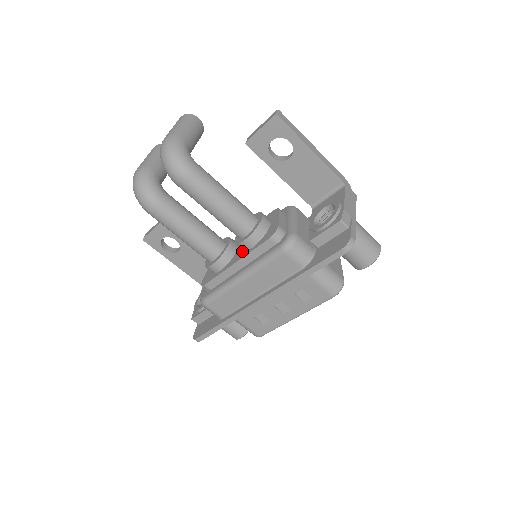
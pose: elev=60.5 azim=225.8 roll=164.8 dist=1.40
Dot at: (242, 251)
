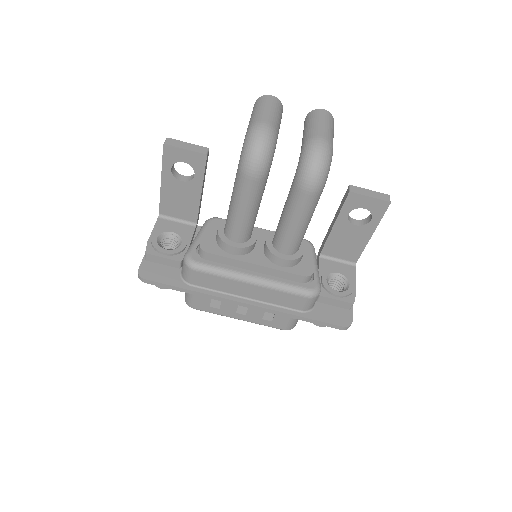
Dot at: (265, 257)
